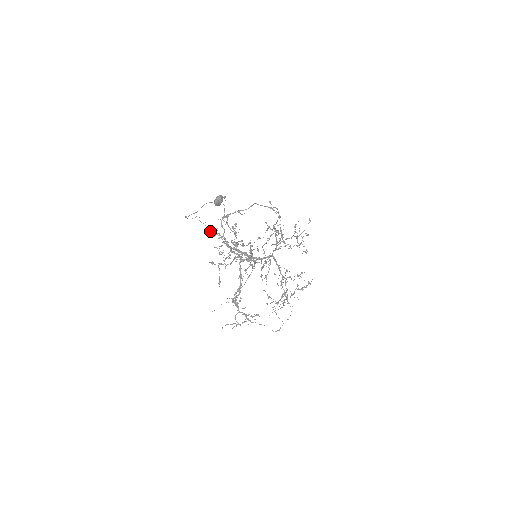
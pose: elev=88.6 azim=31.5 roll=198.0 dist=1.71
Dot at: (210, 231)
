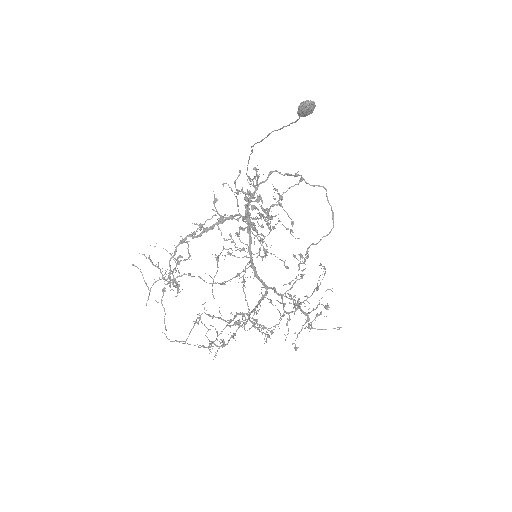
Dot at: (255, 167)
